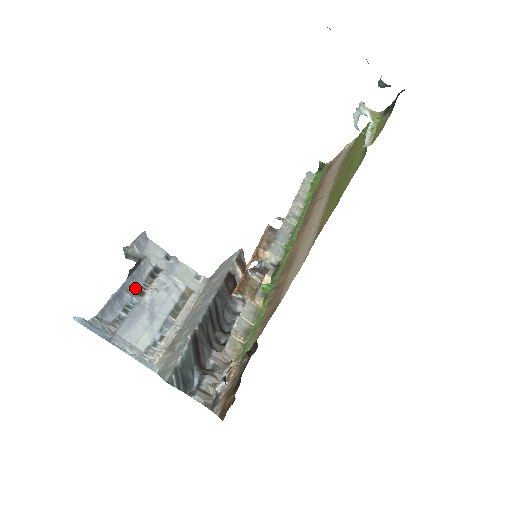
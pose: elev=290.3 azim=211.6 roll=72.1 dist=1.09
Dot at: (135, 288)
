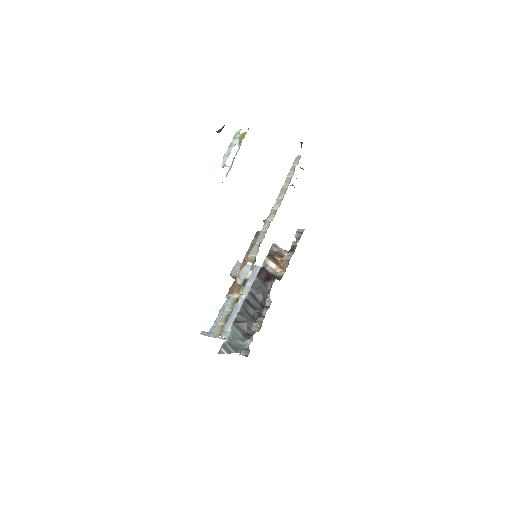
Dot at: occluded
